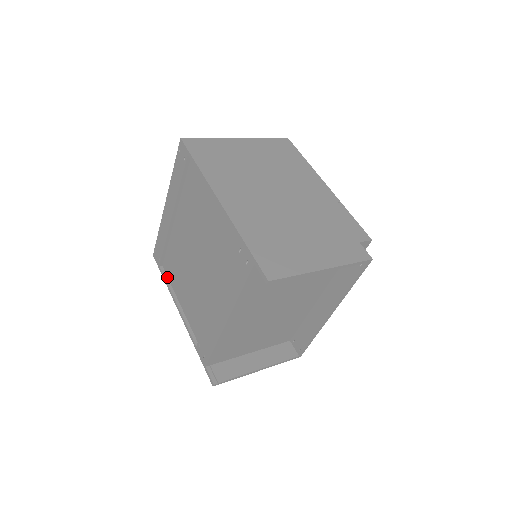
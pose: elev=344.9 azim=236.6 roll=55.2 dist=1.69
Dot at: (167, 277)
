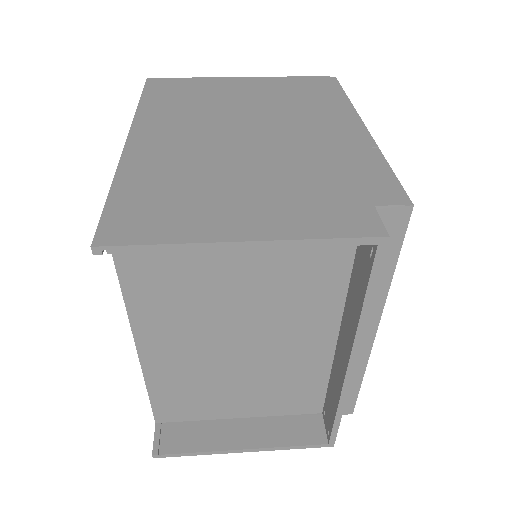
Dot at: occluded
